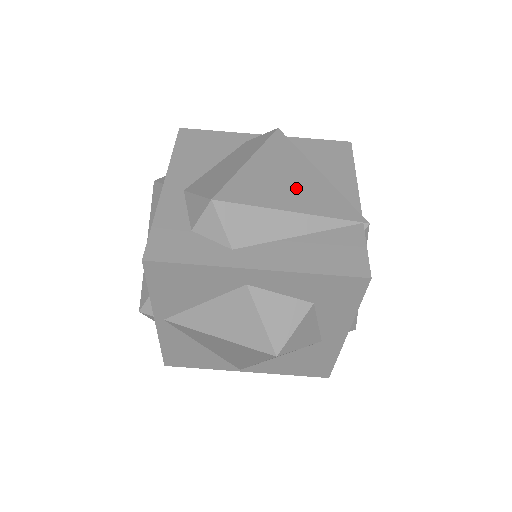
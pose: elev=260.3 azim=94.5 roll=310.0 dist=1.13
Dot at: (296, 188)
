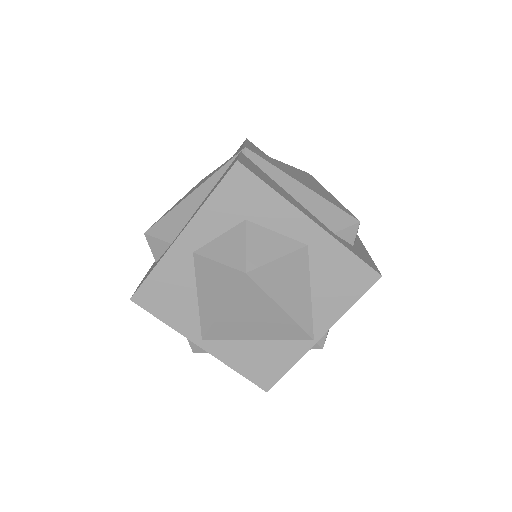
Dot at: occluded
